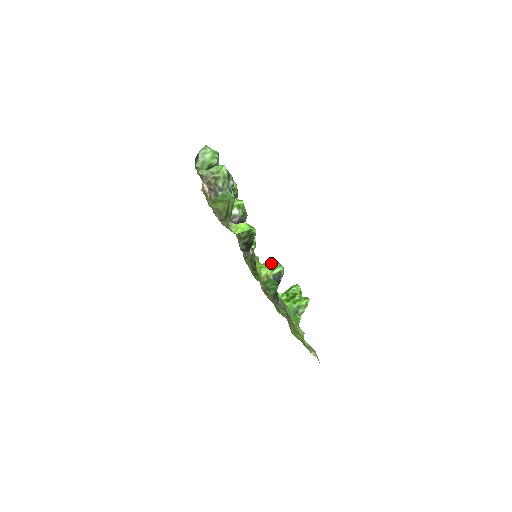
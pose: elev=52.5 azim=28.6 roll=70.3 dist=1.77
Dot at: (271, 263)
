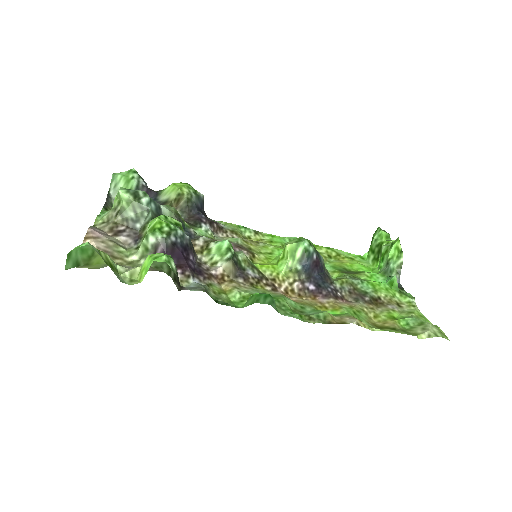
Dot at: (285, 248)
